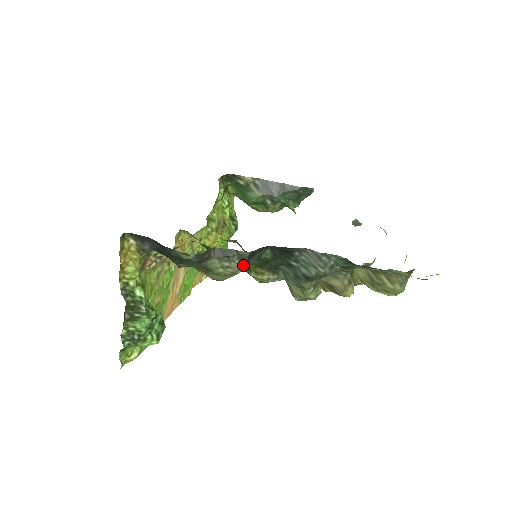
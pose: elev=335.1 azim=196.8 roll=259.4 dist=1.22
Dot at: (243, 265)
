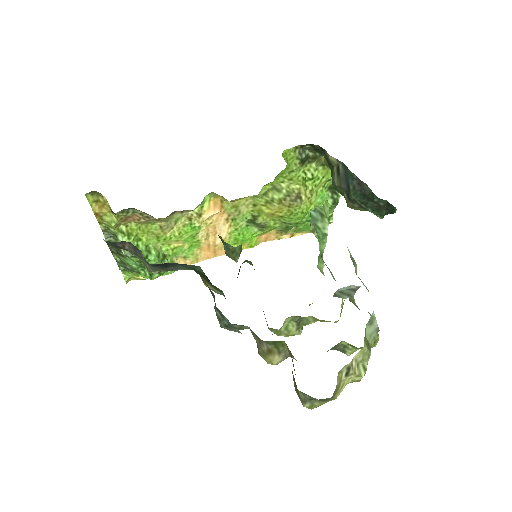
Dot at: (156, 269)
